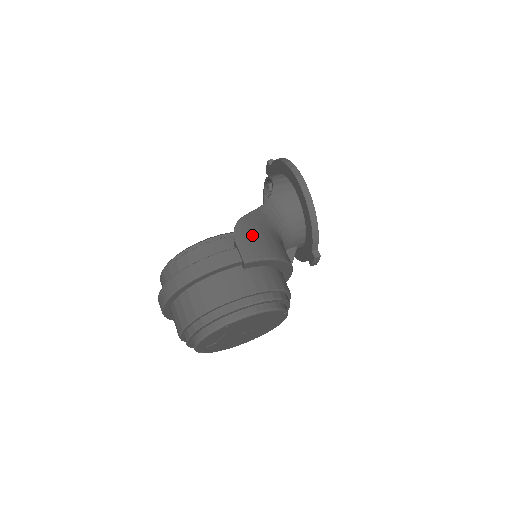
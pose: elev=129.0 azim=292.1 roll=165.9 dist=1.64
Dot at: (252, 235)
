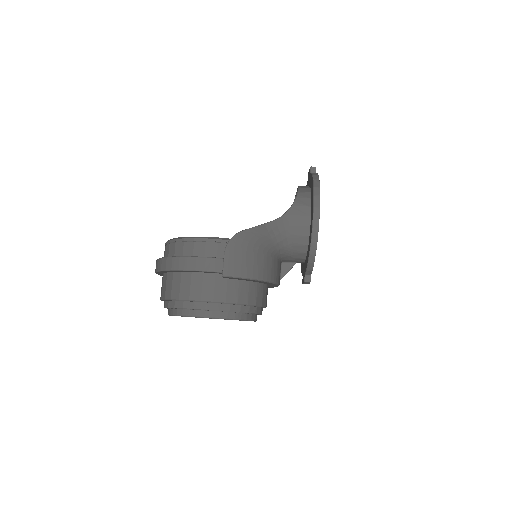
Dot at: (243, 252)
